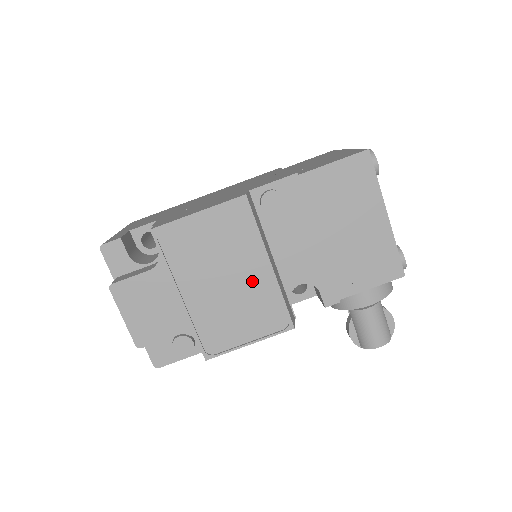
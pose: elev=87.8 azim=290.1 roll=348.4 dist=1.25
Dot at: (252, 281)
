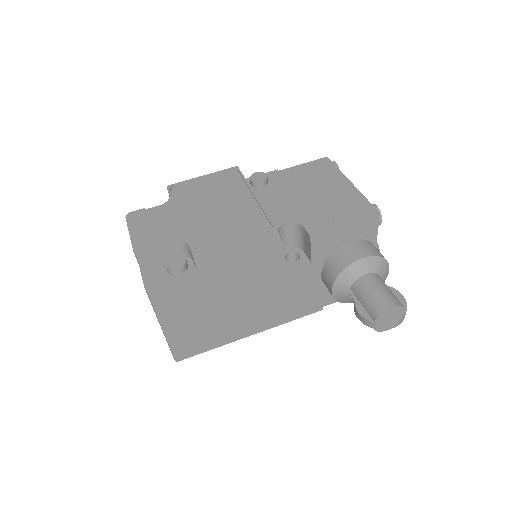
Dot at: (240, 207)
